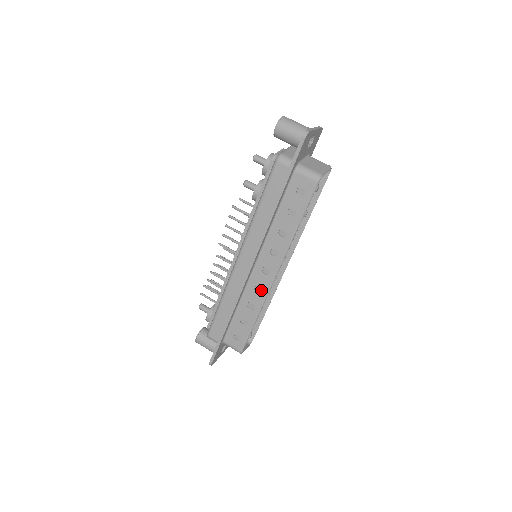
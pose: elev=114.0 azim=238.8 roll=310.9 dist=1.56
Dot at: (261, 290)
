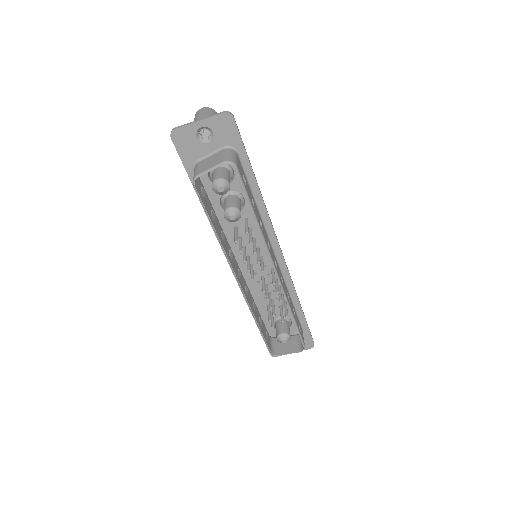
Dot at: (245, 293)
